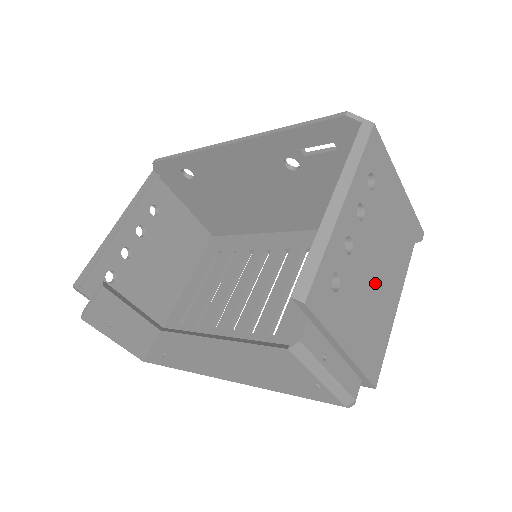
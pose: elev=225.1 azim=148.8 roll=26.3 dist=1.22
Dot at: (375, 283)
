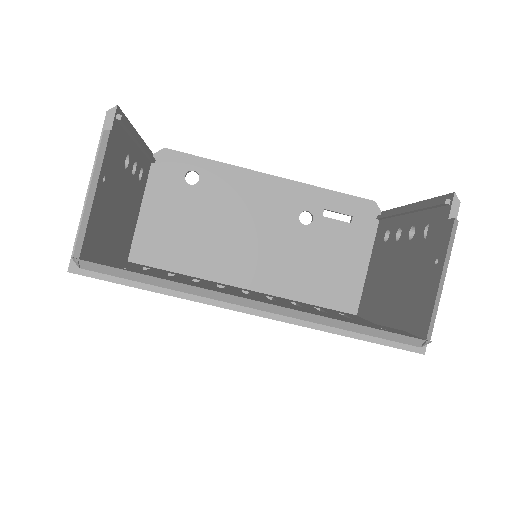
Dot at: occluded
